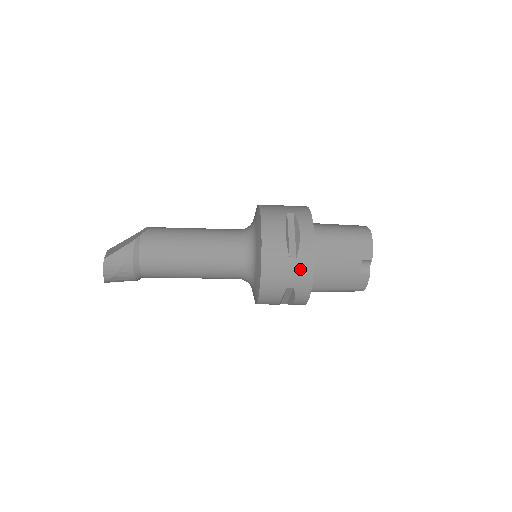
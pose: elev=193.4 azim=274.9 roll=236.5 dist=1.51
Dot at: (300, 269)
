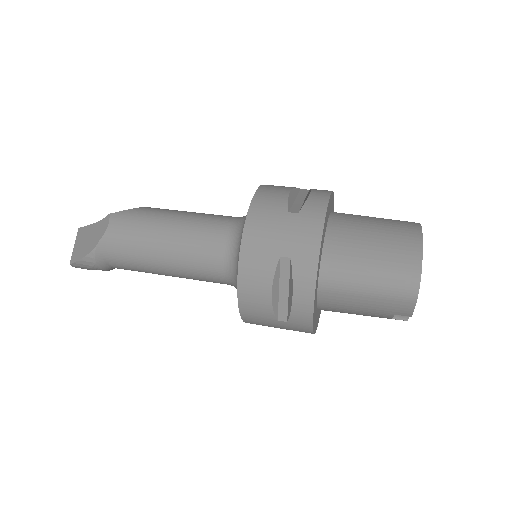
Dot at: (294, 328)
